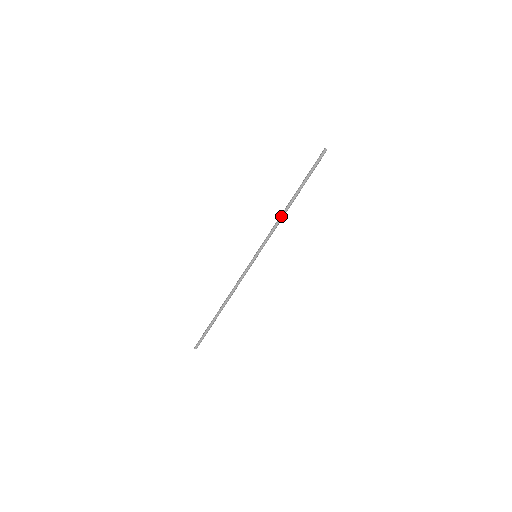
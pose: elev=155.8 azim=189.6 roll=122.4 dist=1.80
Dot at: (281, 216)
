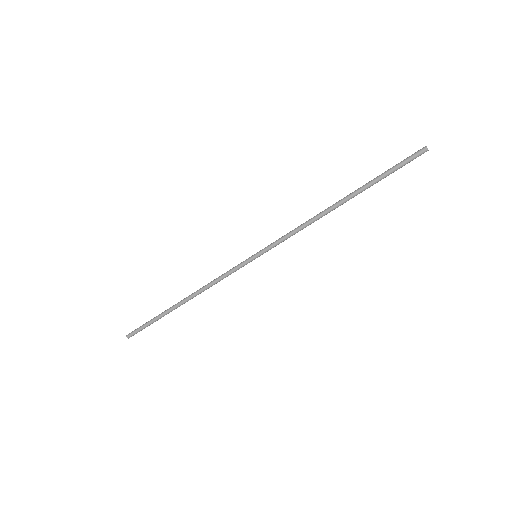
Dot at: (316, 219)
